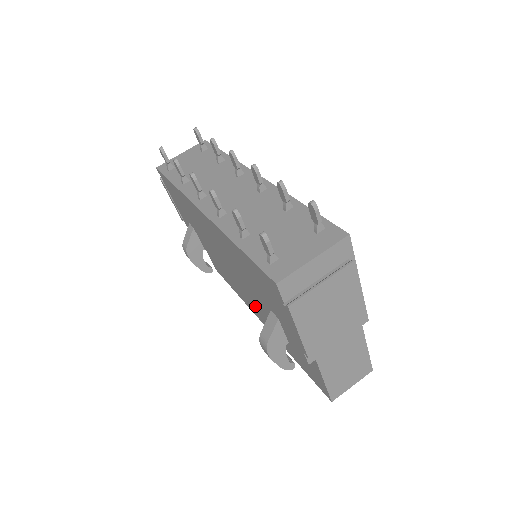
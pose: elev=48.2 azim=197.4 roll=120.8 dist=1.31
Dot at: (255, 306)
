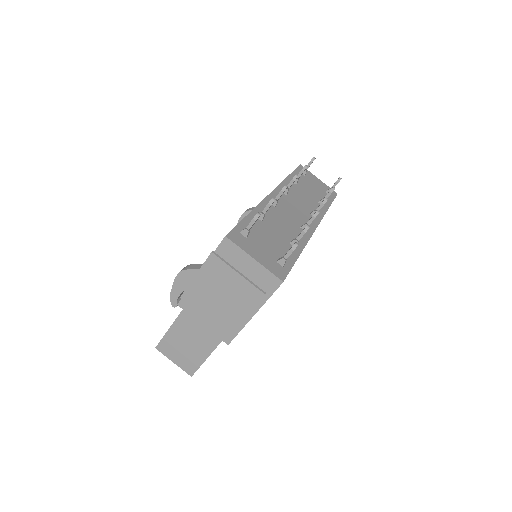
Dot at: occluded
